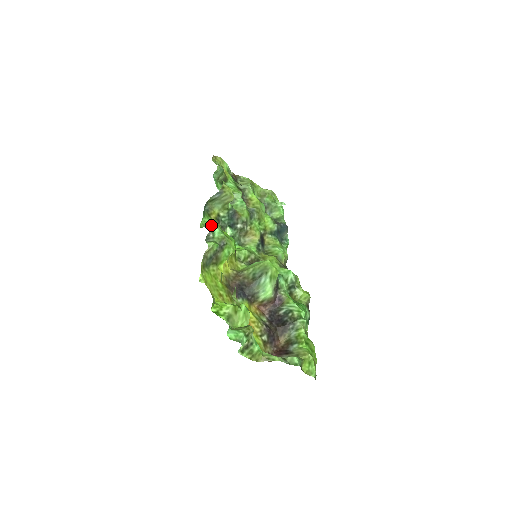
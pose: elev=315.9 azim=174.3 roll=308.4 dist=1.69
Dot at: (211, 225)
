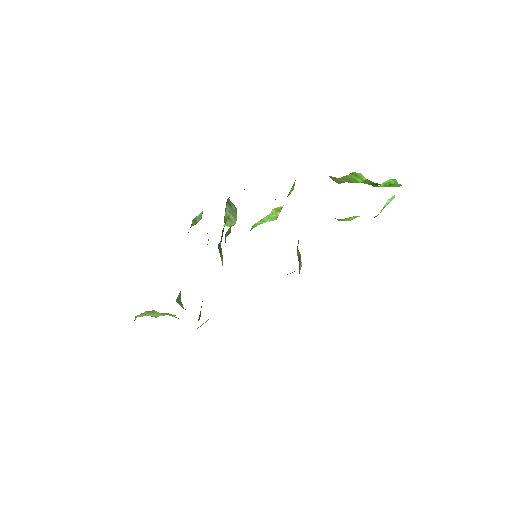
Dot at: occluded
